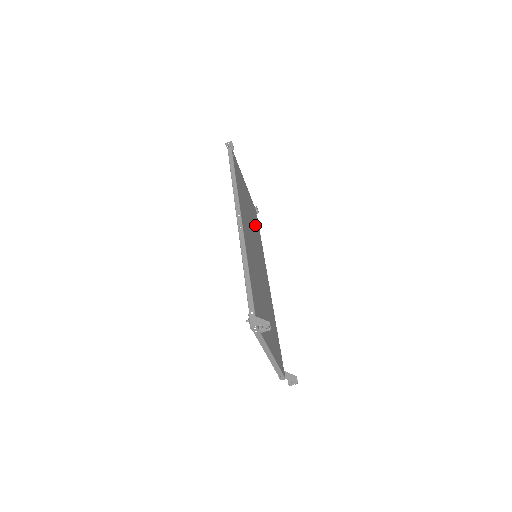
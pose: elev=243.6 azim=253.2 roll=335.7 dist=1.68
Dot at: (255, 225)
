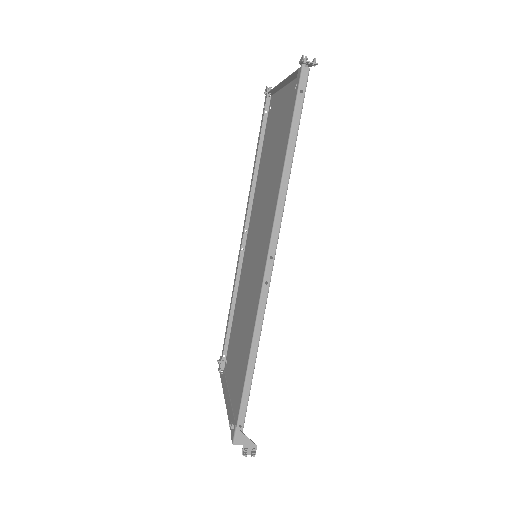
Dot at: (267, 161)
